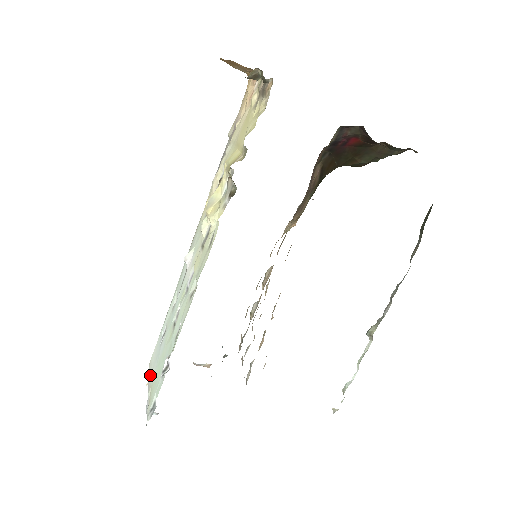
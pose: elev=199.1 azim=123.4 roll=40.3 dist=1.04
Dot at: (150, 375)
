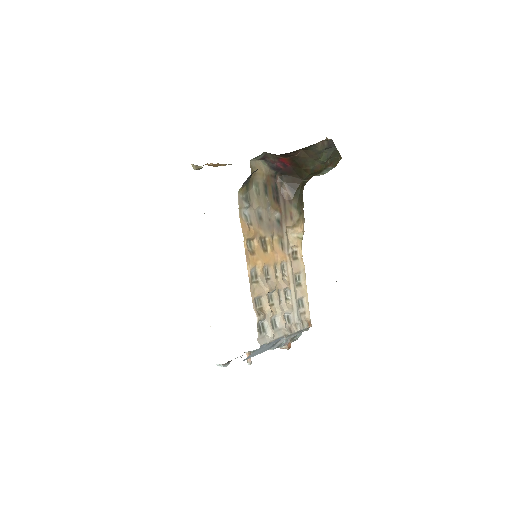
Dot at: occluded
